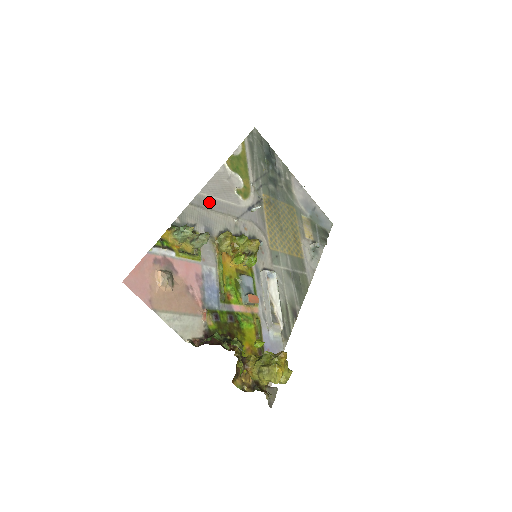
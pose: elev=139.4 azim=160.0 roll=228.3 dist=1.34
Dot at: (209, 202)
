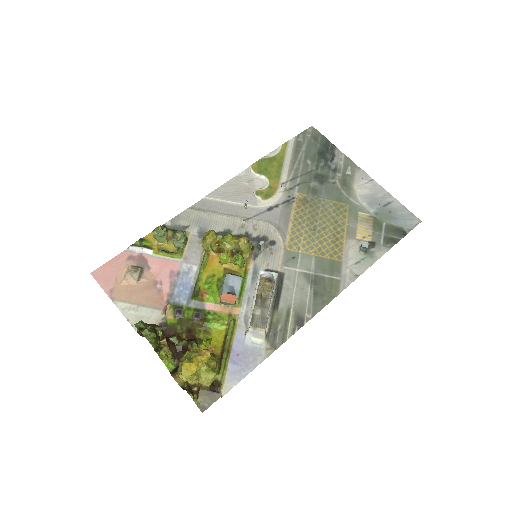
Dot at: (215, 205)
